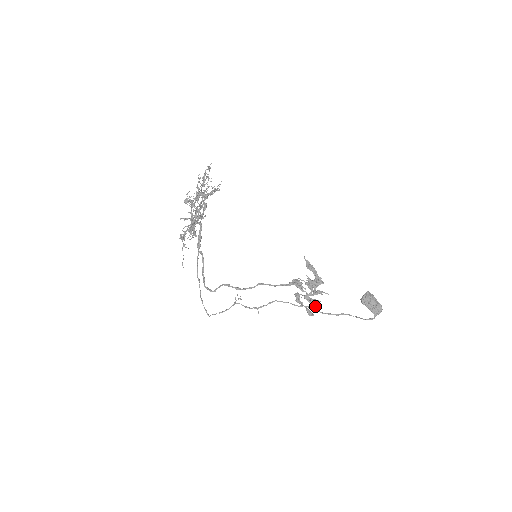
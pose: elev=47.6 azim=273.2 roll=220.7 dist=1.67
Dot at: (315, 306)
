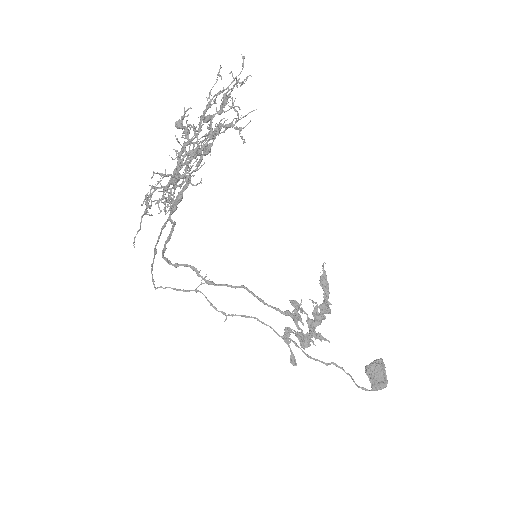
Dot at: (304, 347)
